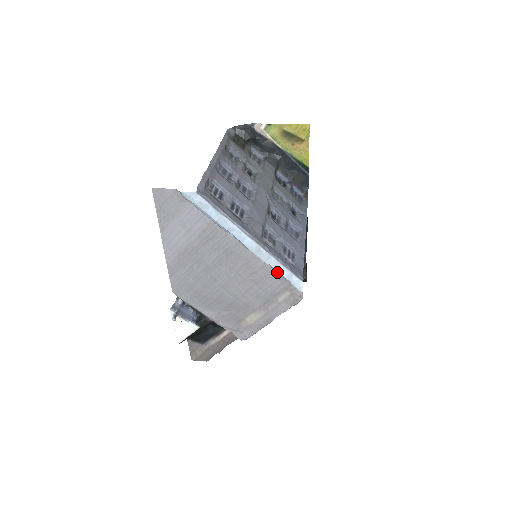
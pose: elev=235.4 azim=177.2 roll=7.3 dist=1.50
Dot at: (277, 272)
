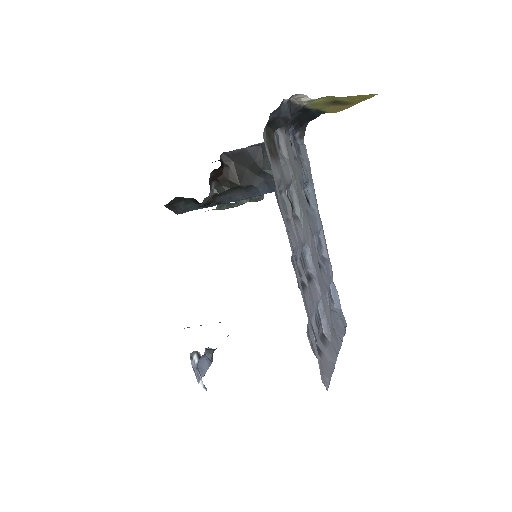
Dot at: occluded
